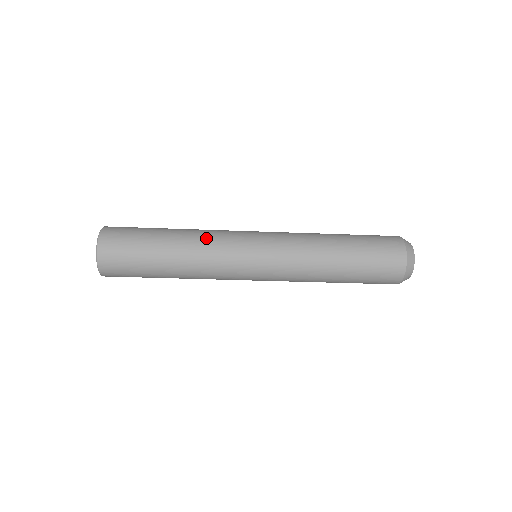
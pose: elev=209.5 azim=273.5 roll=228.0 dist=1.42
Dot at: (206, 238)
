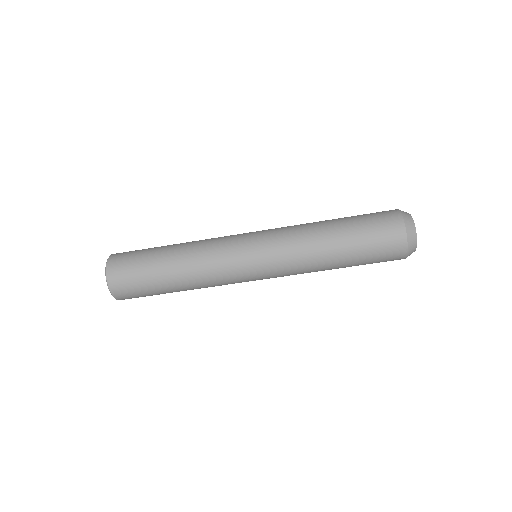
Dot at: (202, 250)
